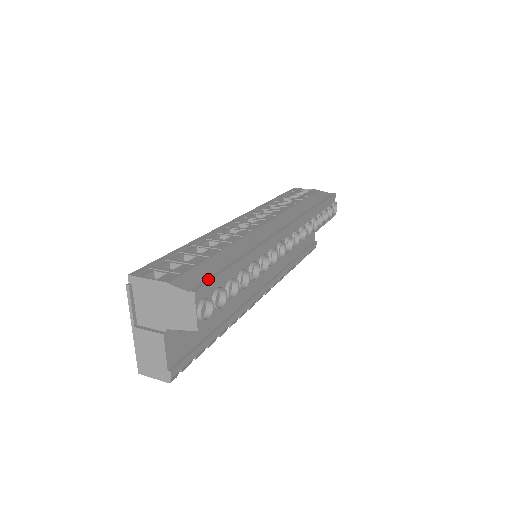
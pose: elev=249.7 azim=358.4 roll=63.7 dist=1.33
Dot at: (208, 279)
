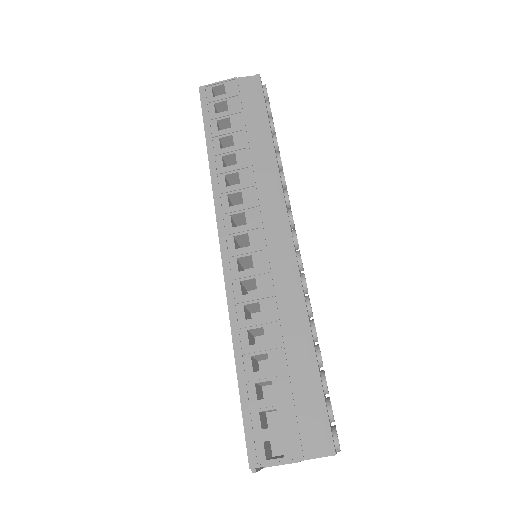
Dot at: (325, 421)
